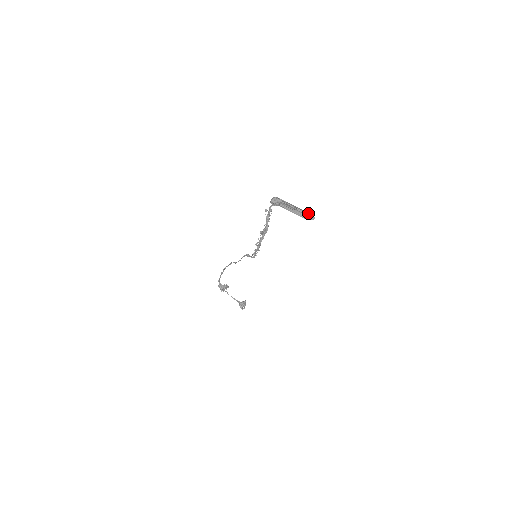
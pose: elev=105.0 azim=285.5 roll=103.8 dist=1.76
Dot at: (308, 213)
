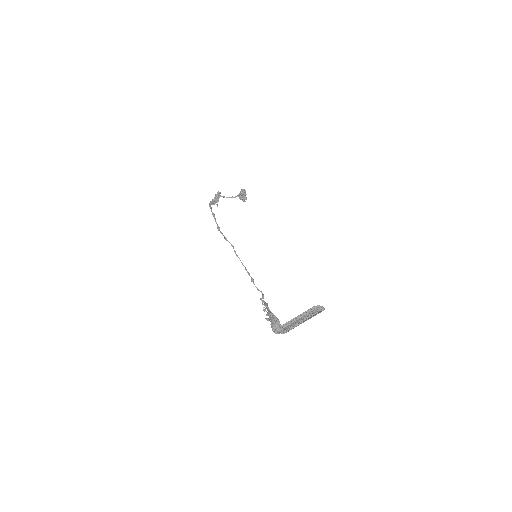
Dot at: (316, 309)
